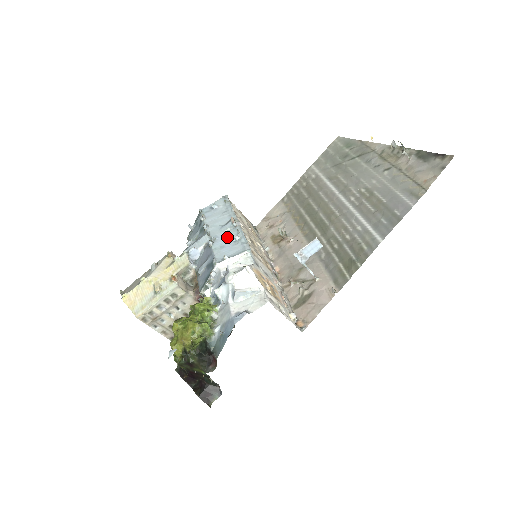
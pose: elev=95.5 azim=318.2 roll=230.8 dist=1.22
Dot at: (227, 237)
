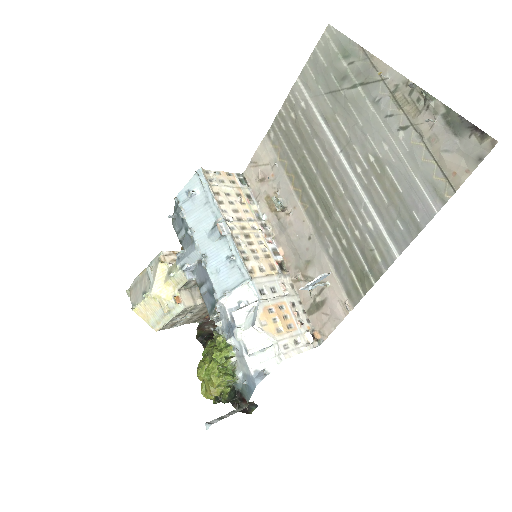
Dot at: (219, 254)
